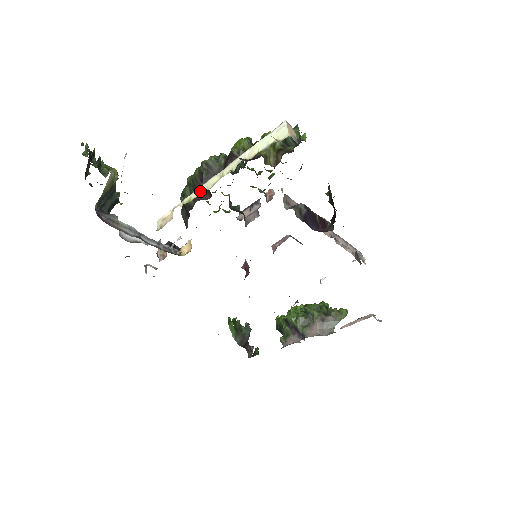
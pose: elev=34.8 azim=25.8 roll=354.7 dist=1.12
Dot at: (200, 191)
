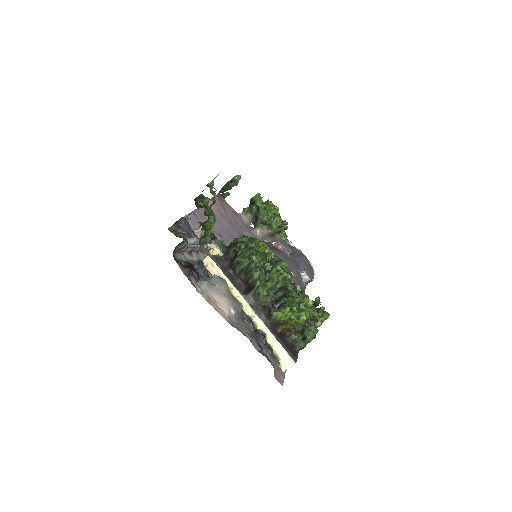
Dot at: (239, 298)
